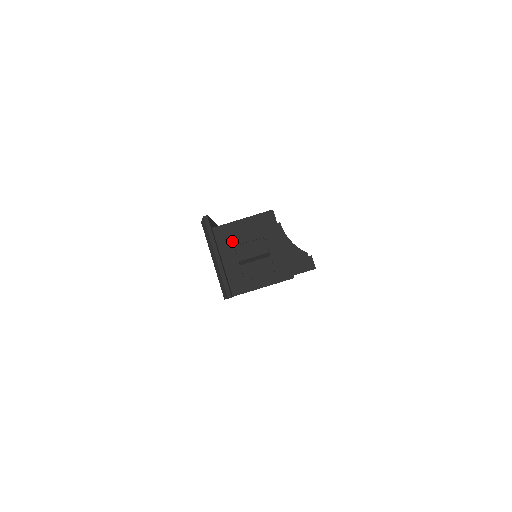
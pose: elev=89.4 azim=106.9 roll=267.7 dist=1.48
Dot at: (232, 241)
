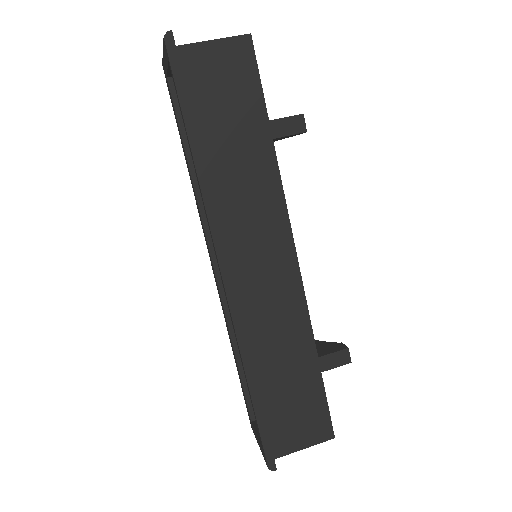
Dot at: occluded
